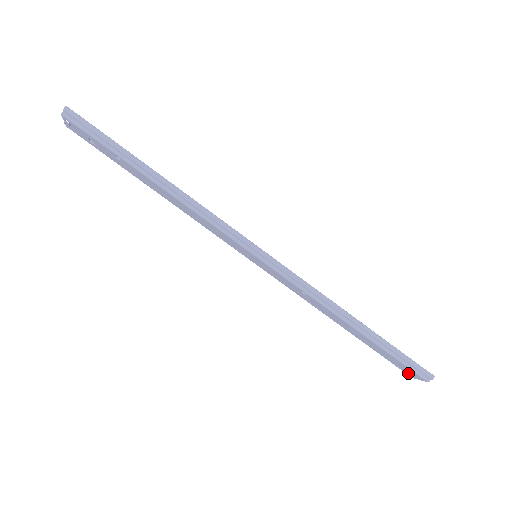
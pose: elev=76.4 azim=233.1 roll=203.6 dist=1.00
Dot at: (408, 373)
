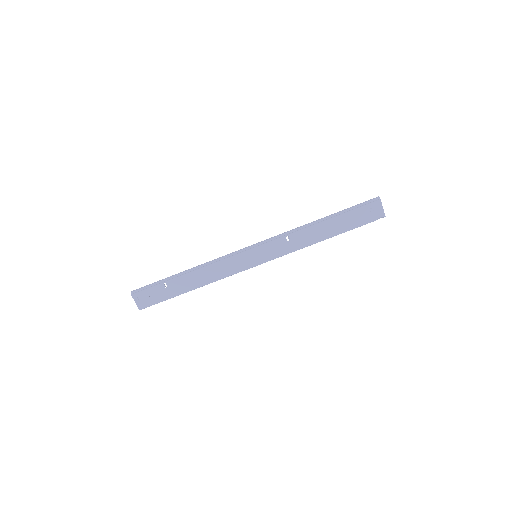
Dot at: (378, 215)
